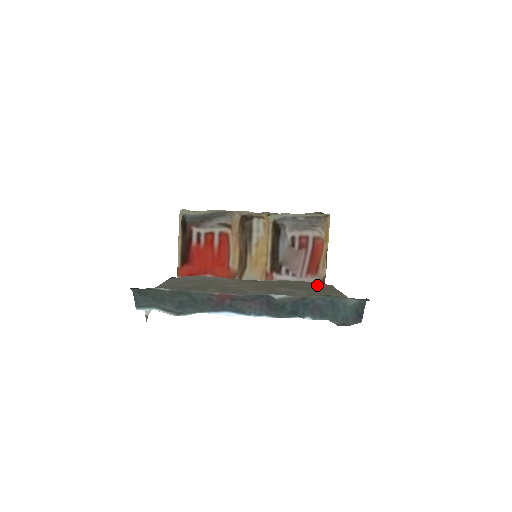
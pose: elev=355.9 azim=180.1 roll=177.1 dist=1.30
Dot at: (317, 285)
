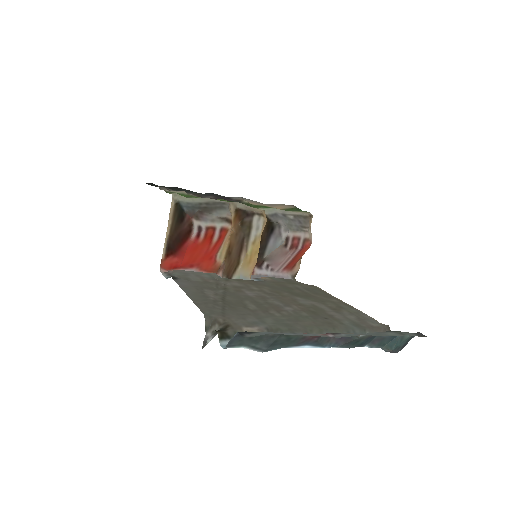
Dot at: (309, 288)
